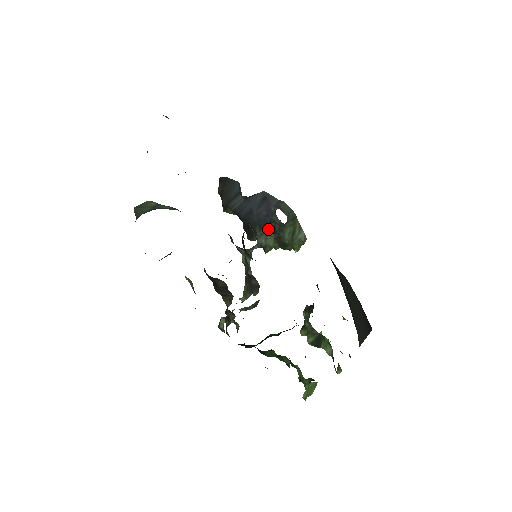
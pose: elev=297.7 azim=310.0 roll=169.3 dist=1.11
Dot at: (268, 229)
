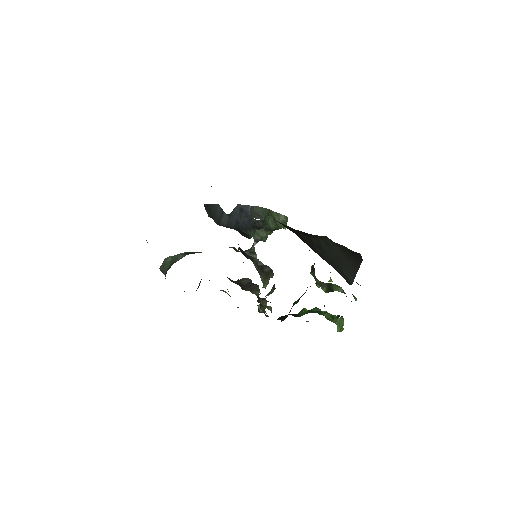
Dot at: (256, 228)
